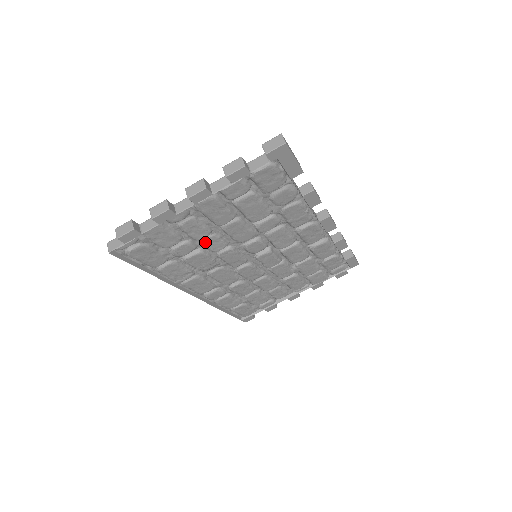
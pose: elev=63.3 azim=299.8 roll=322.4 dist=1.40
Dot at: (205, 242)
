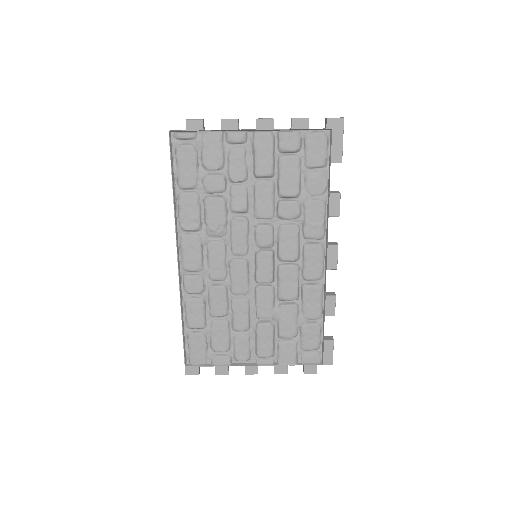
Dot at: (234, 189)
